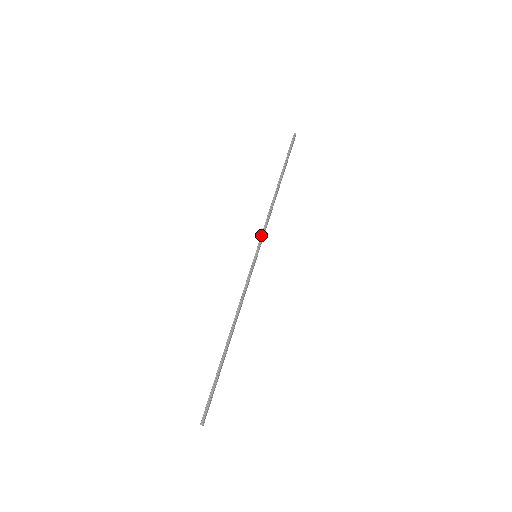
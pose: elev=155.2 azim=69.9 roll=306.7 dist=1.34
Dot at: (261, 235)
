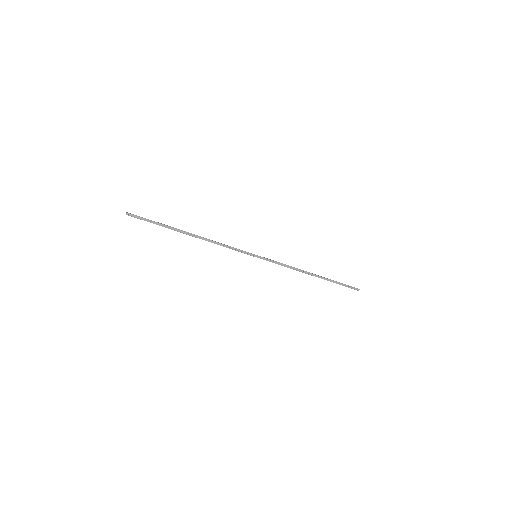
Dot at: (272, 260)
